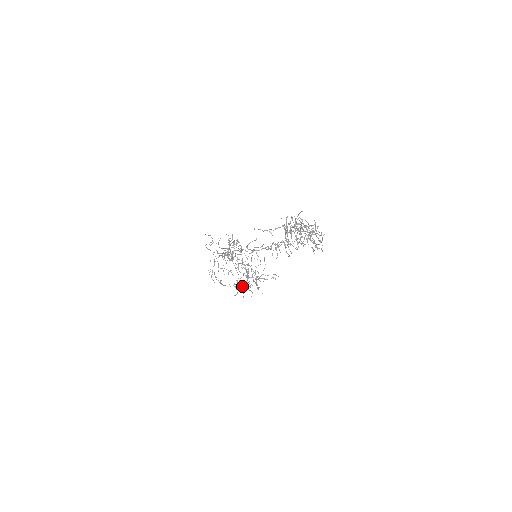
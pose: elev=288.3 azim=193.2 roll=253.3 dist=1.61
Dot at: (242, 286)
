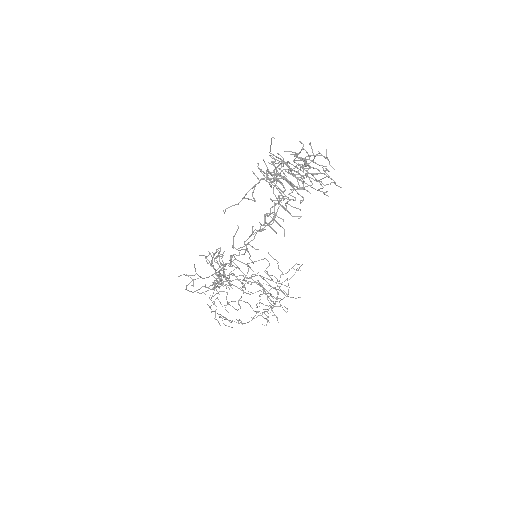
Dot at: occluded
